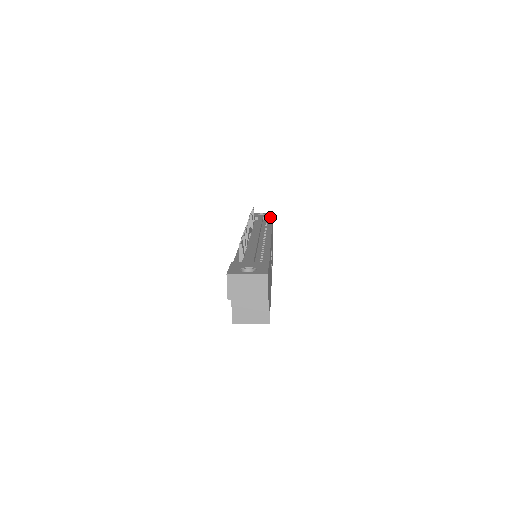
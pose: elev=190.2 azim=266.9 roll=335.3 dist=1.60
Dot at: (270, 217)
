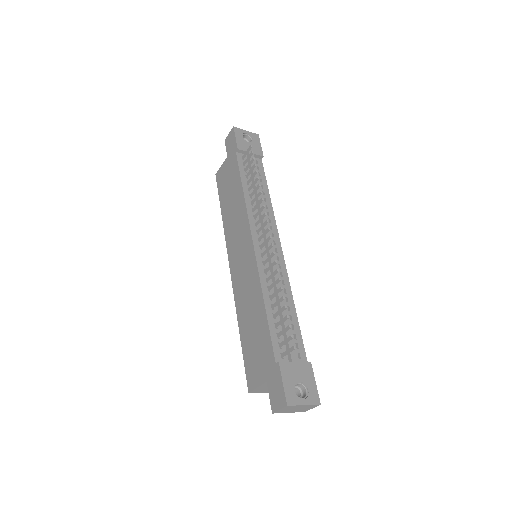
Dot at: (261, 156)
